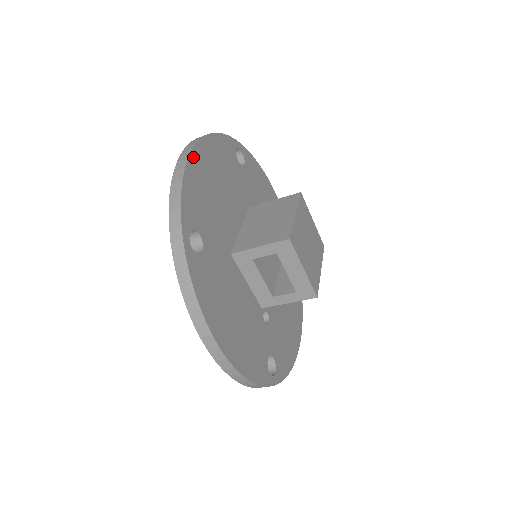
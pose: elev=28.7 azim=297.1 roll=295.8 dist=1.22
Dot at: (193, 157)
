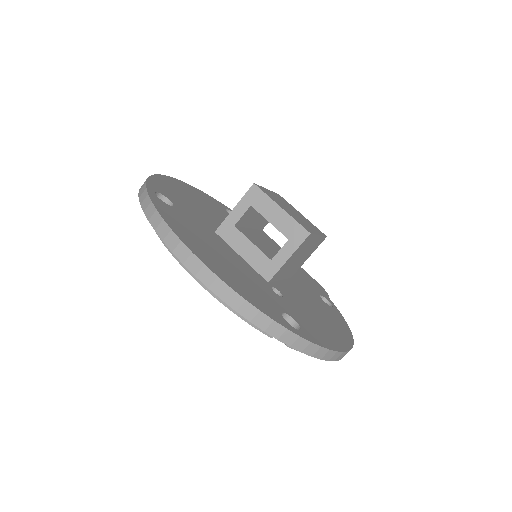
Dot at: (167, 178)
